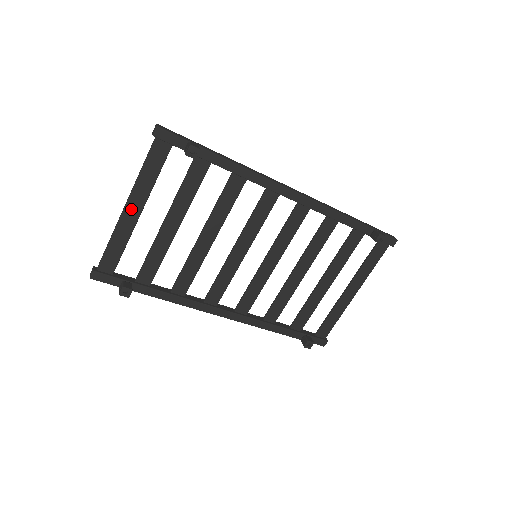
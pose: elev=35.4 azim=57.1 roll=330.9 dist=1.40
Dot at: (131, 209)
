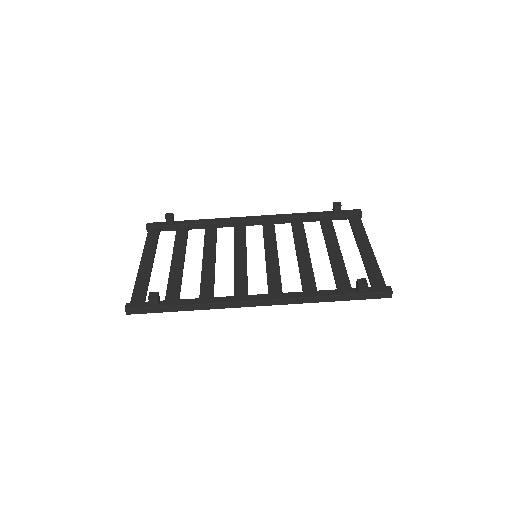
Dot at: (145, 263)
